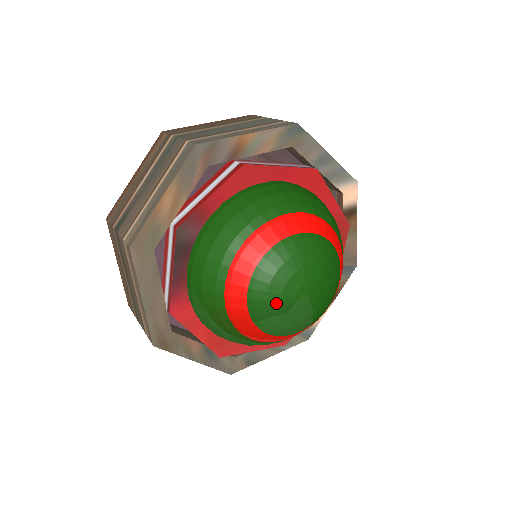
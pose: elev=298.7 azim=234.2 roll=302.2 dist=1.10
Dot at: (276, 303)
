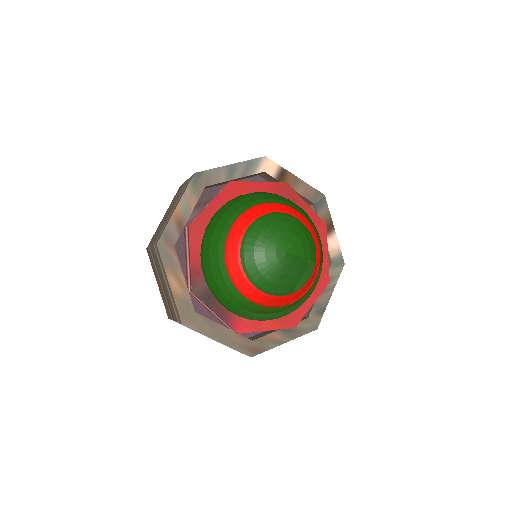
Dot at: (274, 275)
